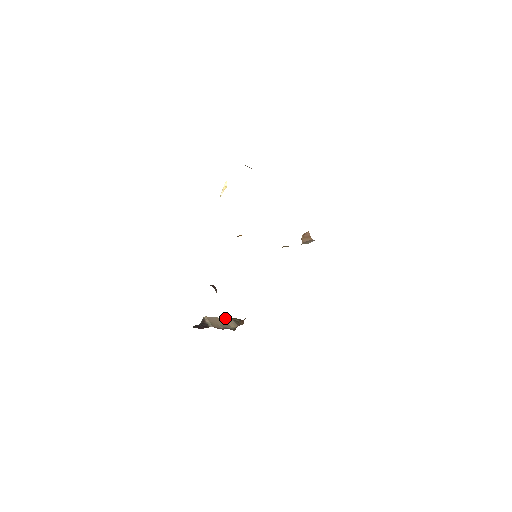
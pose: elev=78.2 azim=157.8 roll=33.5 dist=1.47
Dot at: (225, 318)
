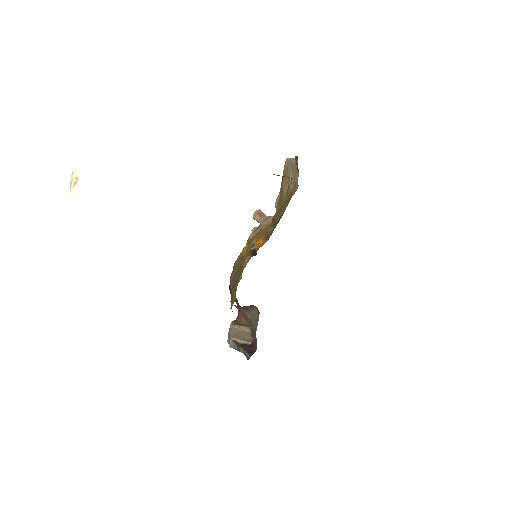
Dot at: (233, 328)
